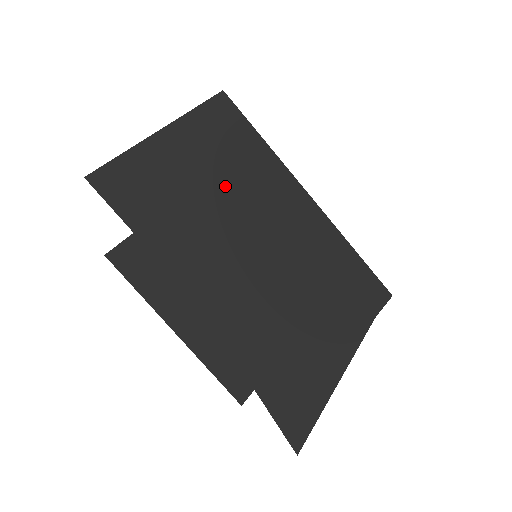
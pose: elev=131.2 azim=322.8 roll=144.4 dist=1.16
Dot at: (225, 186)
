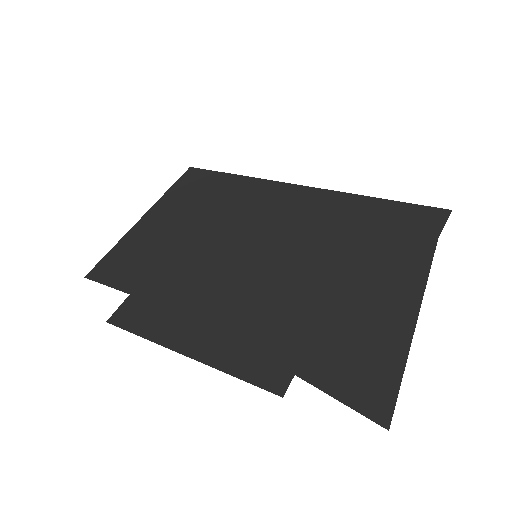
Dot at: (208, 222)
